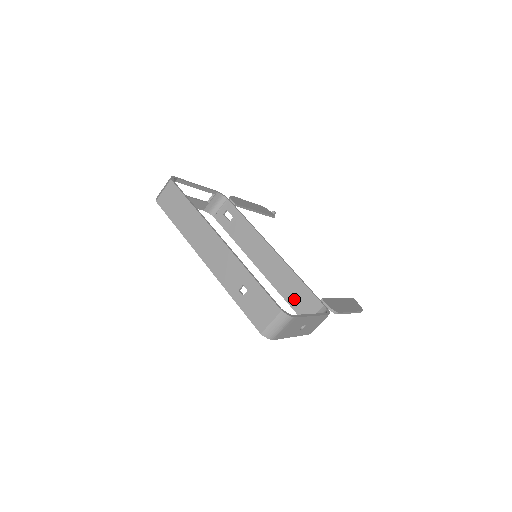
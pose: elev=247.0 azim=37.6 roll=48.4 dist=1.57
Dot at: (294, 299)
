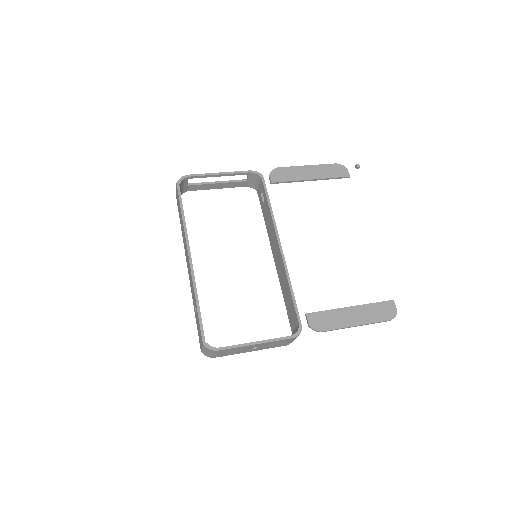
Dot at: (287, 304)
